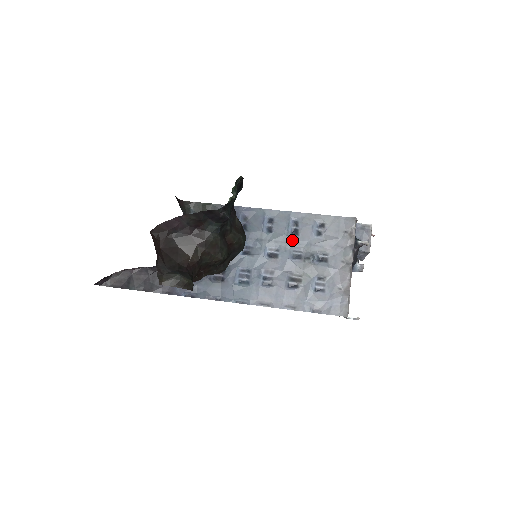
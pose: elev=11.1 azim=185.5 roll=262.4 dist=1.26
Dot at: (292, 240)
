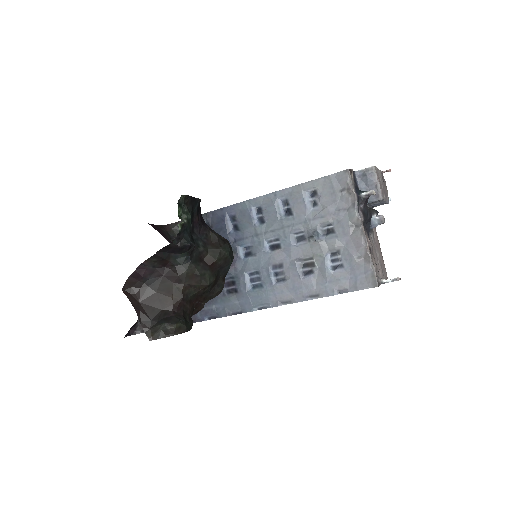
Dot at: (288, 223)
